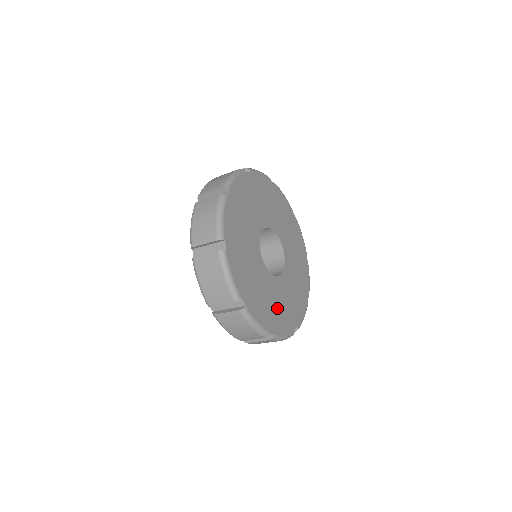
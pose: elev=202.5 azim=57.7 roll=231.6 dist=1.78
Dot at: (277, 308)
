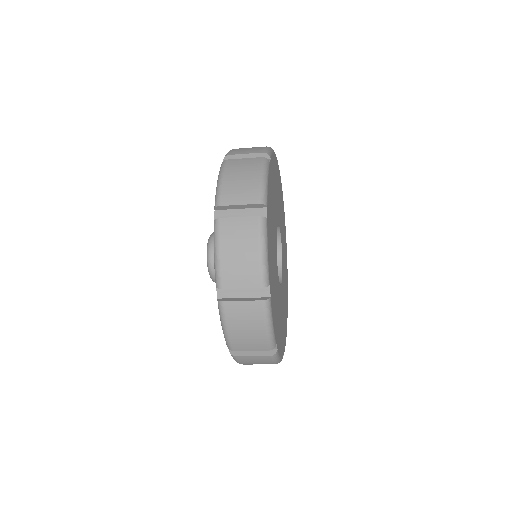
Dot at: (279, 320)
